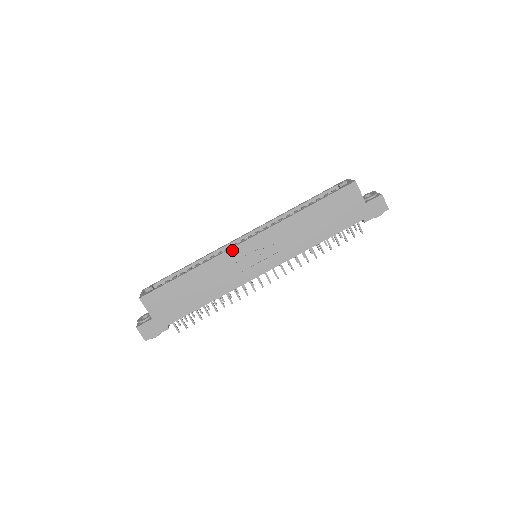
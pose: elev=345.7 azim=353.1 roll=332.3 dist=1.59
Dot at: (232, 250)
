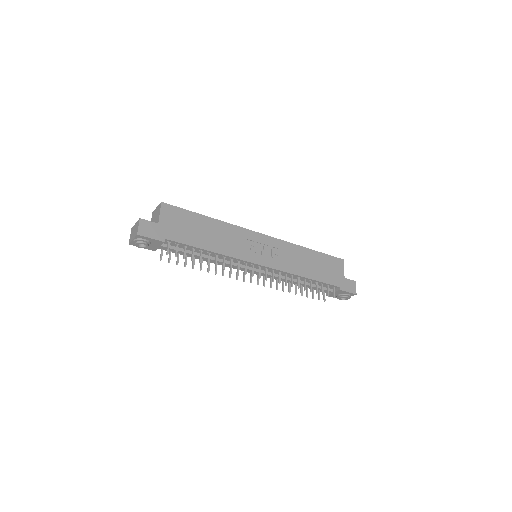
Dot at: (249, 231)
